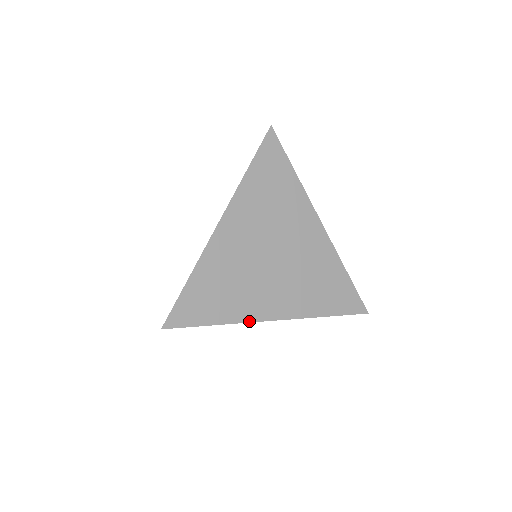
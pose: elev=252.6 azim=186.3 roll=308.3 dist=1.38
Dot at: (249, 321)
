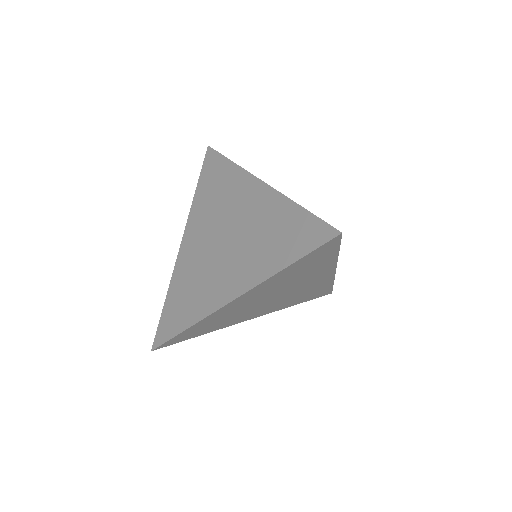
Dot at: (210, 313)
